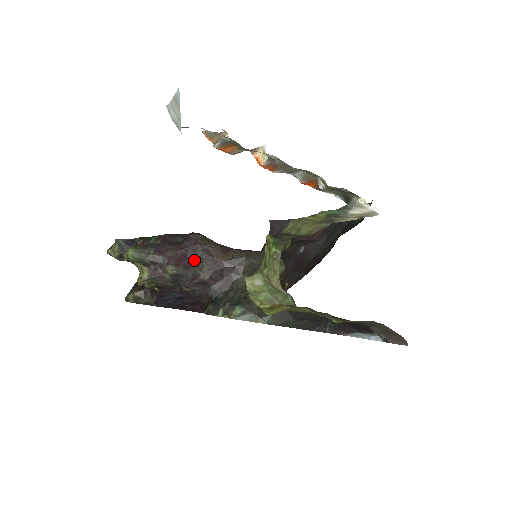
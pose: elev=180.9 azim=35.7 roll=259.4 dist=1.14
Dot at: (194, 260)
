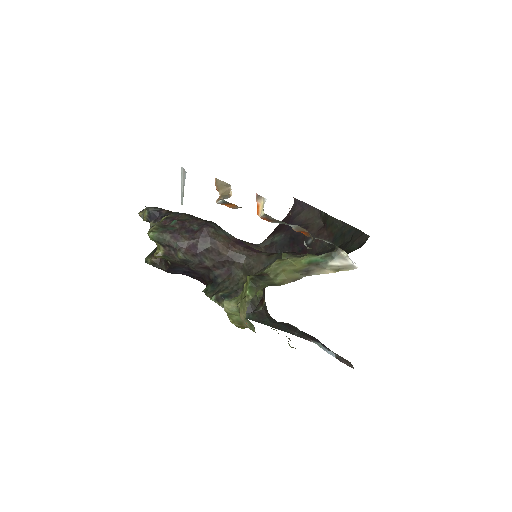
Dot at: (202, 250)
